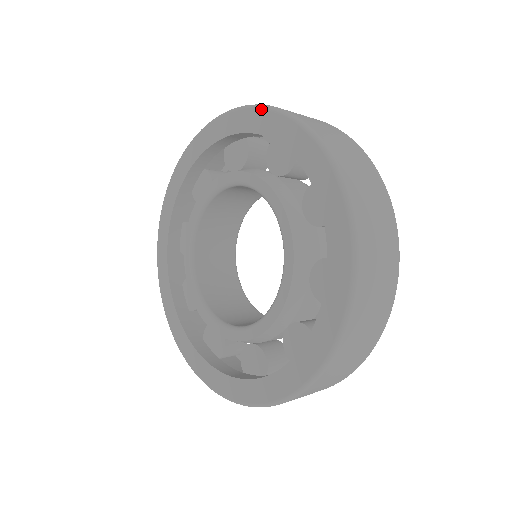
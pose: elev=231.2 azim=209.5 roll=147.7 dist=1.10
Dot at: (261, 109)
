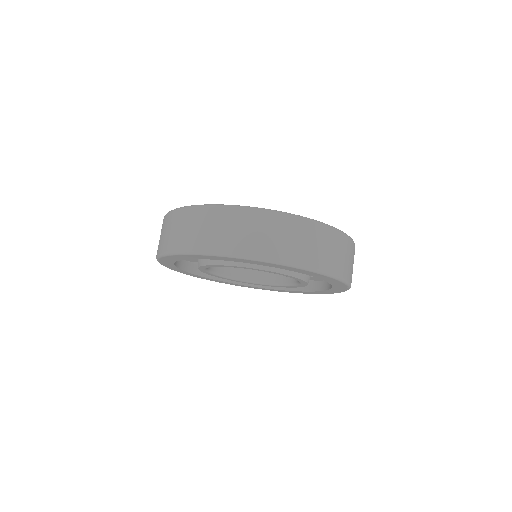
Dot at: (237, 259)
